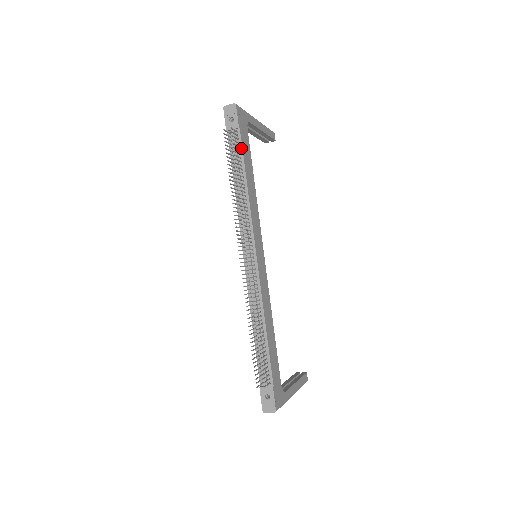
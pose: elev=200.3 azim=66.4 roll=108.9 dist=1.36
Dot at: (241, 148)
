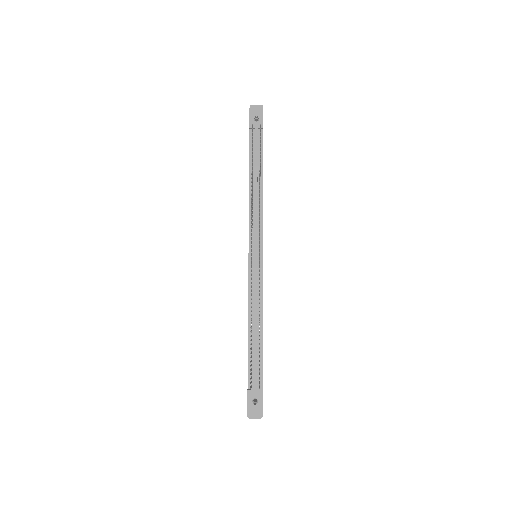
Dot at: (262, 148)
